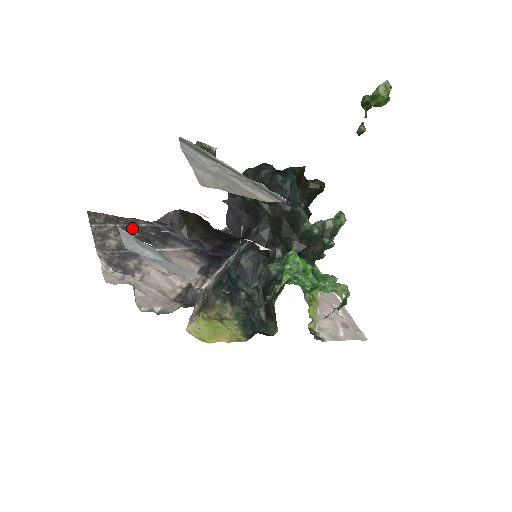
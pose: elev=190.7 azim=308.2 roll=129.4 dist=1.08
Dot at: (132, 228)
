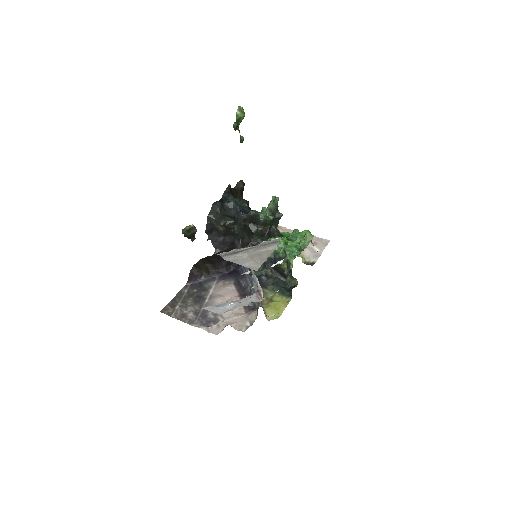
Dot at: (185, 298)
